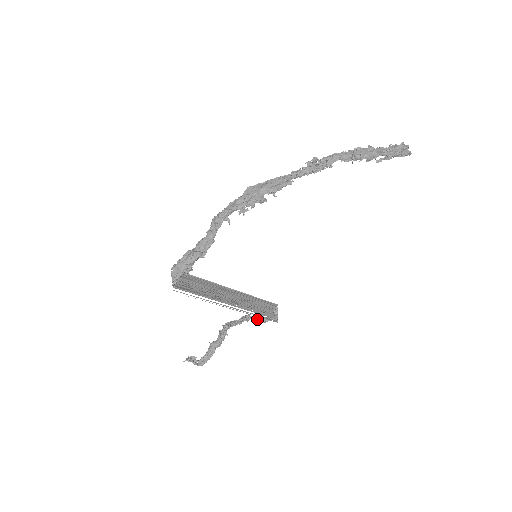
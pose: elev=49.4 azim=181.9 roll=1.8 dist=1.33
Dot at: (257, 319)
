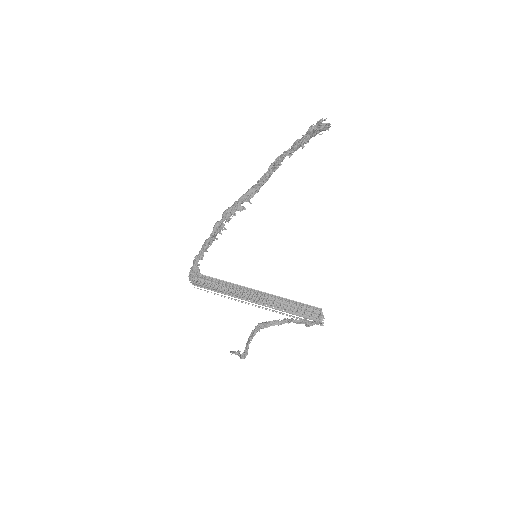
Dot at: (303, 323)
